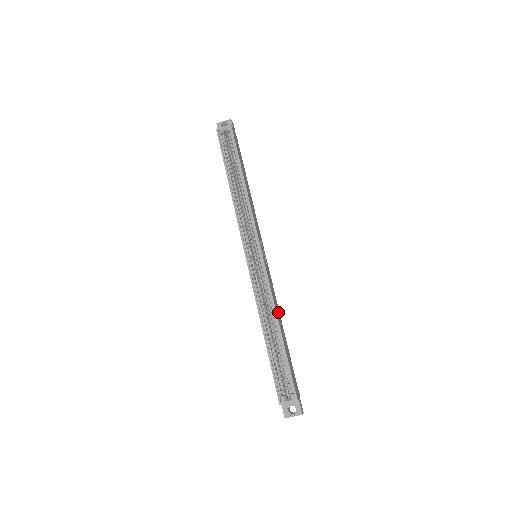
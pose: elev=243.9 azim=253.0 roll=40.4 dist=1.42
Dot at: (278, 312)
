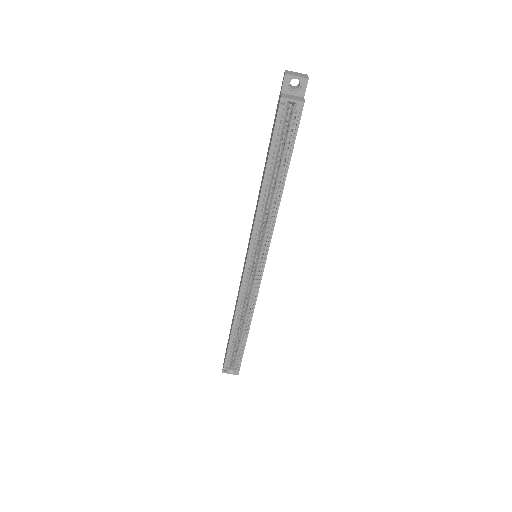
Dot at: occluded
